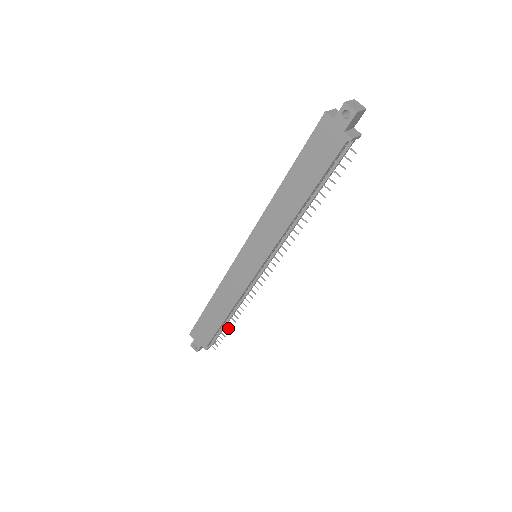
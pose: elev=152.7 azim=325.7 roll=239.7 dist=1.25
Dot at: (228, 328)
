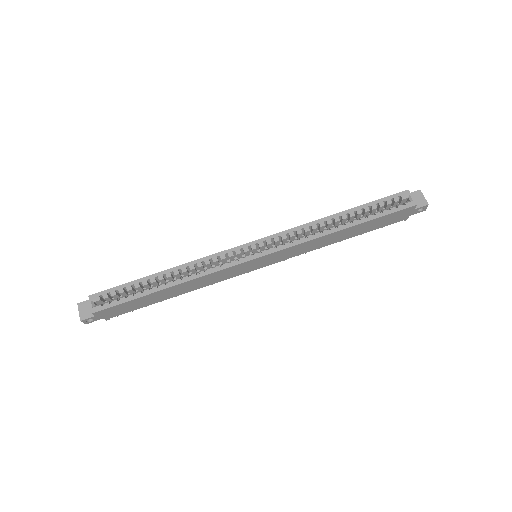
Dot at: (161, 301)
